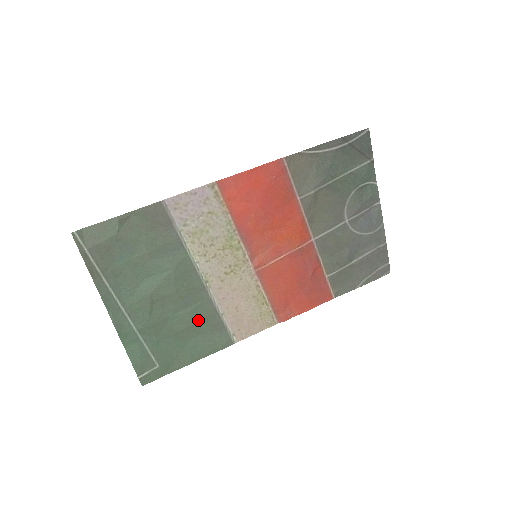
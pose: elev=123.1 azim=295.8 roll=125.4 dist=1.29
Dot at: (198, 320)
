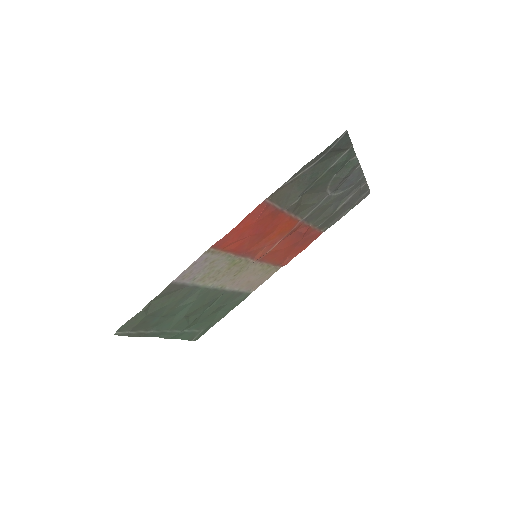
Dot at: (222, 303)
